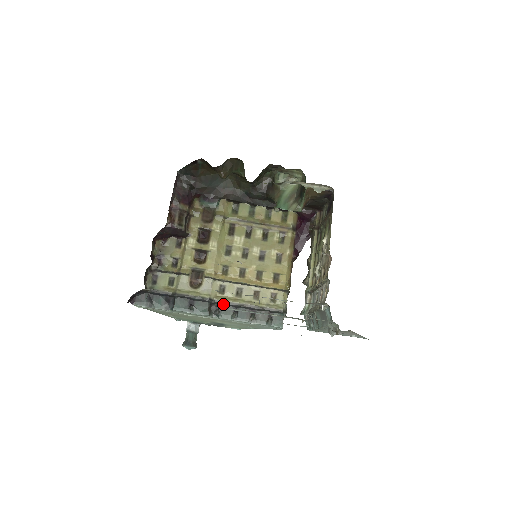
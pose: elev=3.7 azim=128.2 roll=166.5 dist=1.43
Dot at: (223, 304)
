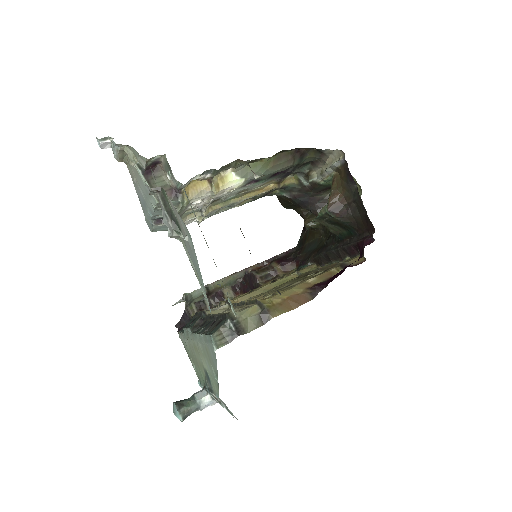
Dot at: (208, 319)
